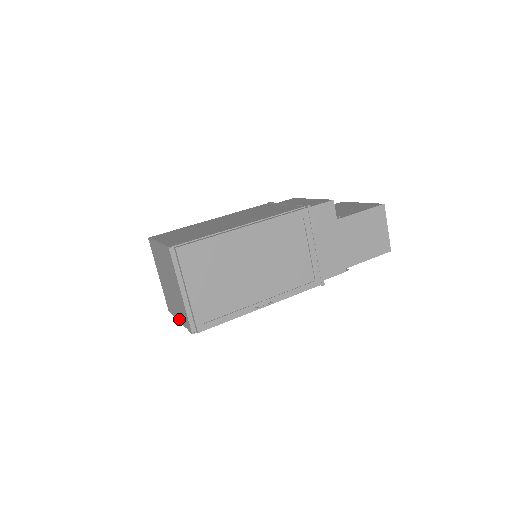
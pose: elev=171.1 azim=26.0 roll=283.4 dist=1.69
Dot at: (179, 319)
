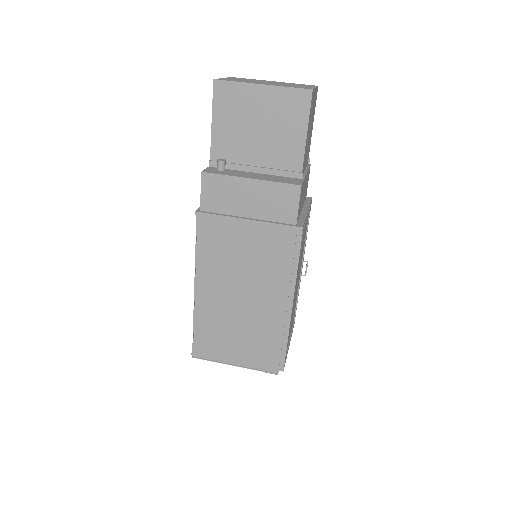
Dot at: occluded
